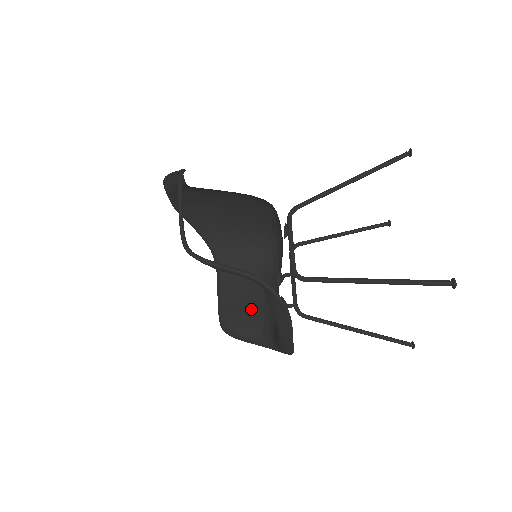
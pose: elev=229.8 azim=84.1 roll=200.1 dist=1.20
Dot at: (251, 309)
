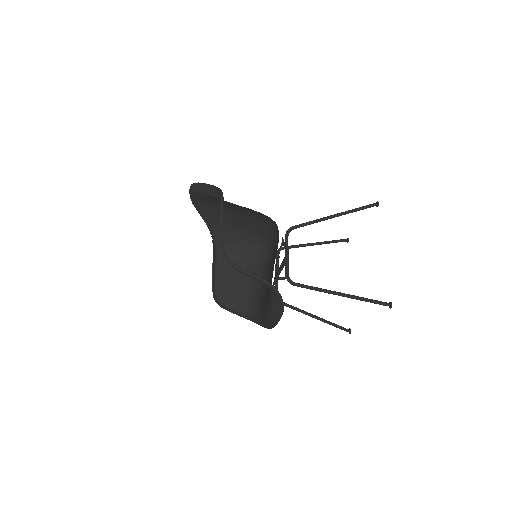
Dot at: (240, 290)
